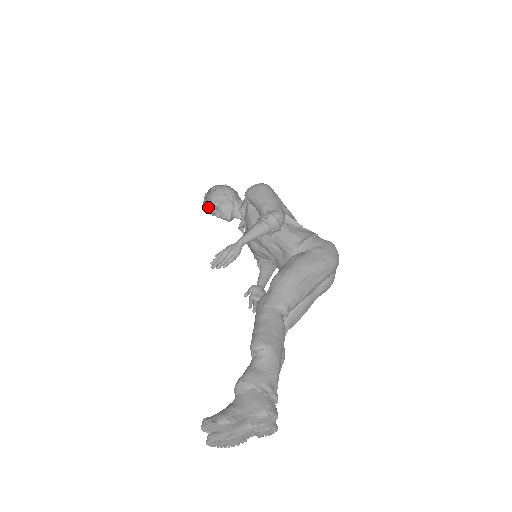
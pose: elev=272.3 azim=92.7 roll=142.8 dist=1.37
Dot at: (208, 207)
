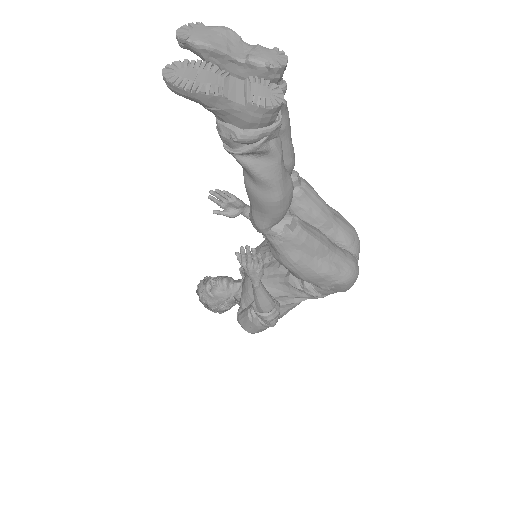
Dot at: (203, 283)
